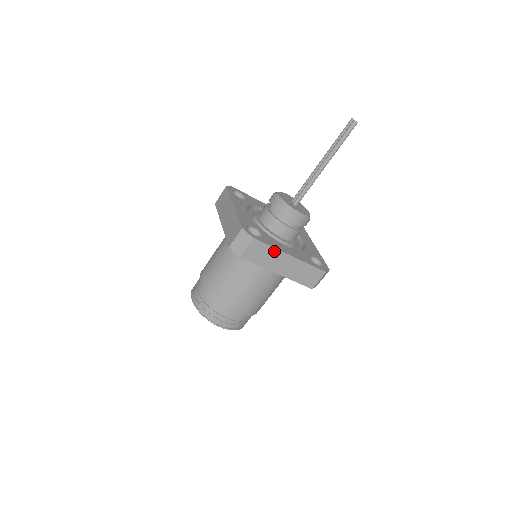
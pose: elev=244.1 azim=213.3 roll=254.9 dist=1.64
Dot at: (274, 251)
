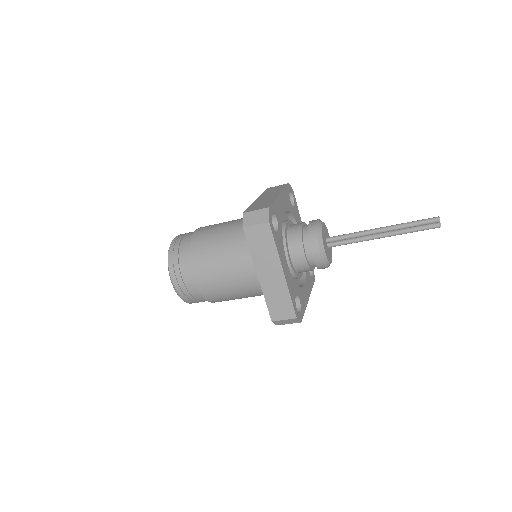
Dot at: occluded
